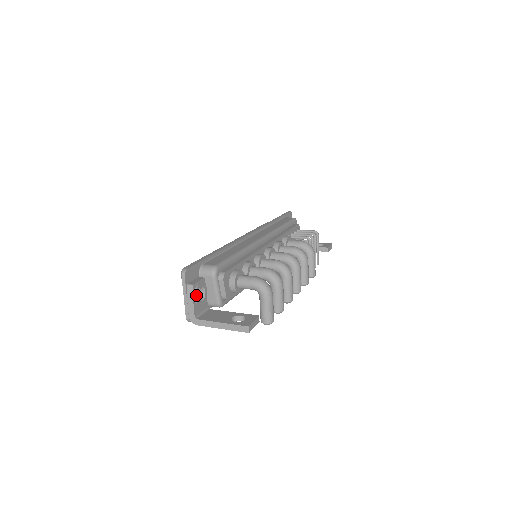
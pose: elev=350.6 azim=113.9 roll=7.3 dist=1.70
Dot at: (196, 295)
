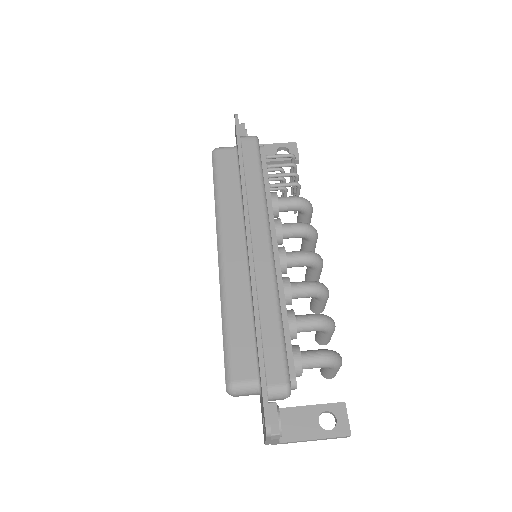
Dot at: (281, 433)
